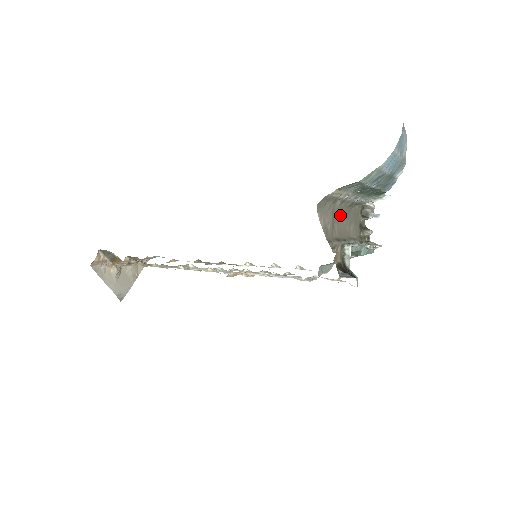
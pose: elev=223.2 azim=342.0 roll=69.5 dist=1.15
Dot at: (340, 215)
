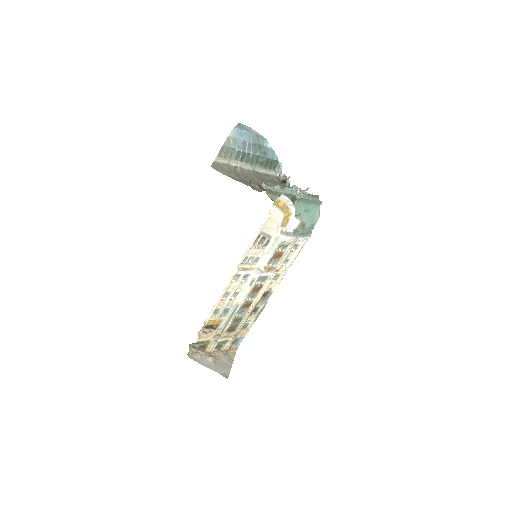
Dot at: (249, 178)
